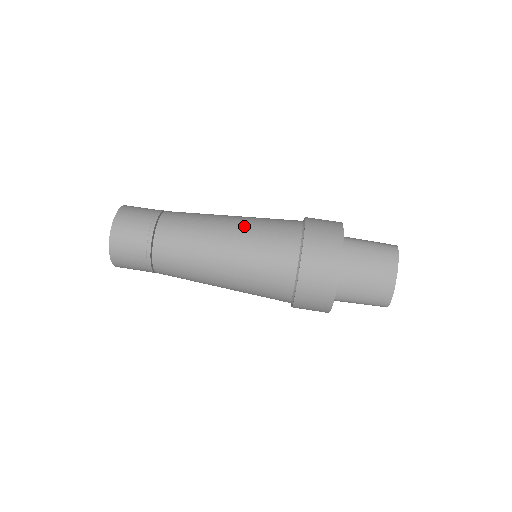
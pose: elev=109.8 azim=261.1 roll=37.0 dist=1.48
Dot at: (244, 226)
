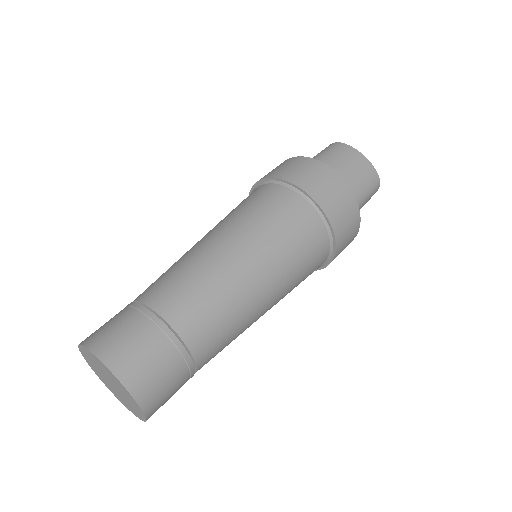
Dot at: (225, 225)
